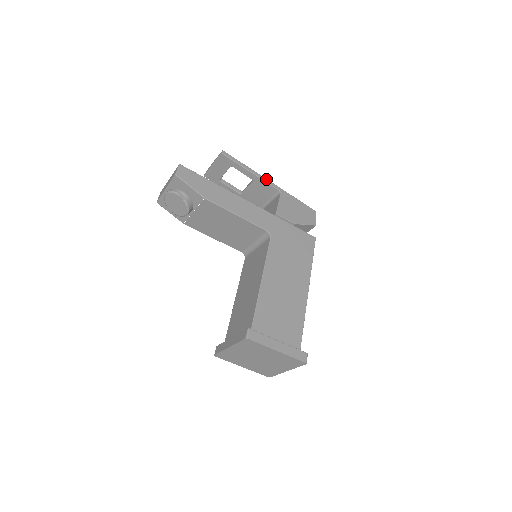
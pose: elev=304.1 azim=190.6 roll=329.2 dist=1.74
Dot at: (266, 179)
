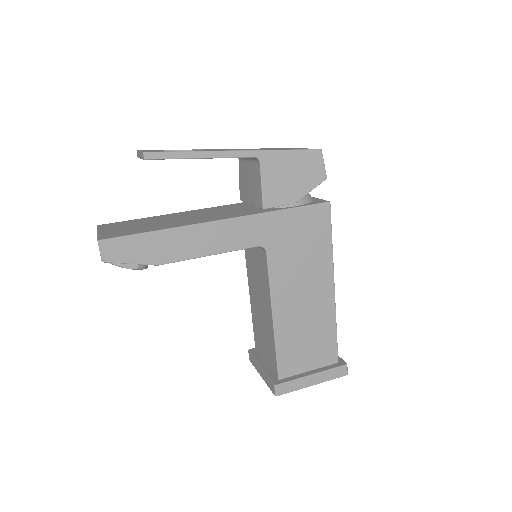
Dot at: (229, 152)
